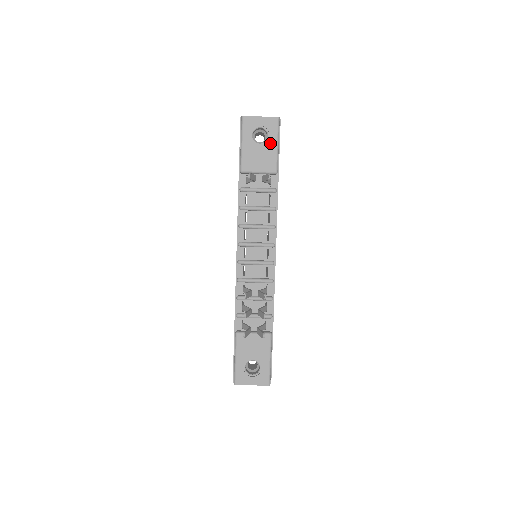
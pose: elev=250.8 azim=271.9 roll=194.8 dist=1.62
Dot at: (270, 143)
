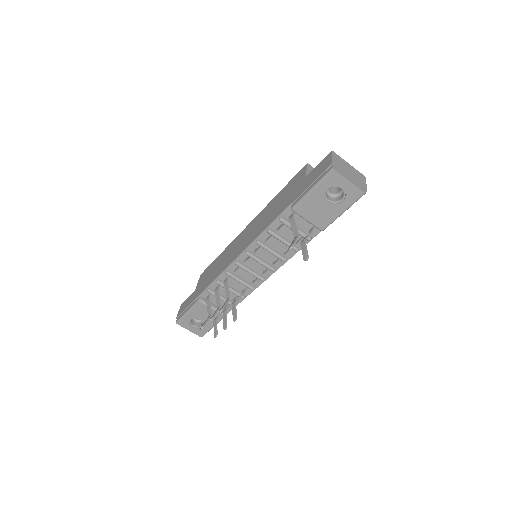
Dot at: (338, 207)
